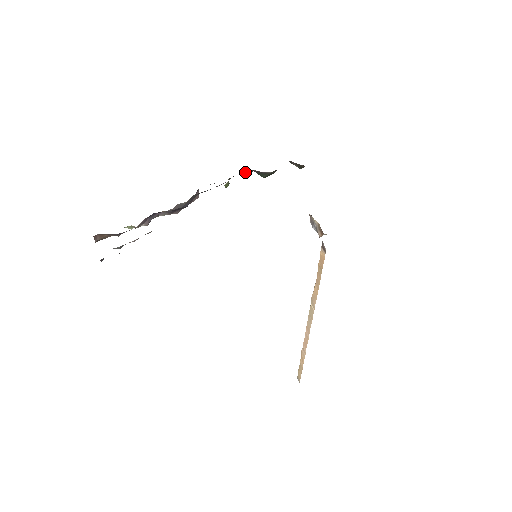
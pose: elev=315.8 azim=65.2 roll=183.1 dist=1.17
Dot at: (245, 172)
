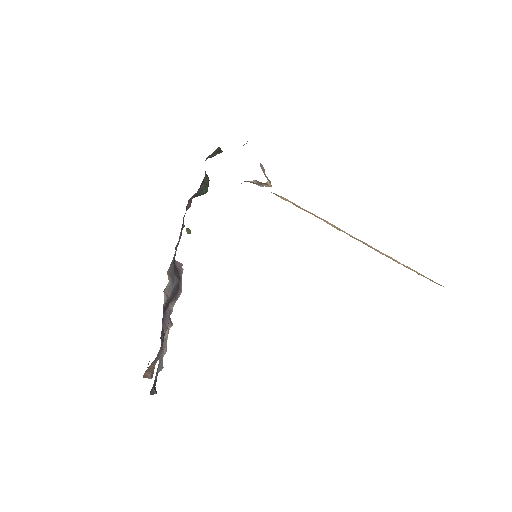
Dot at: (187, 208)
